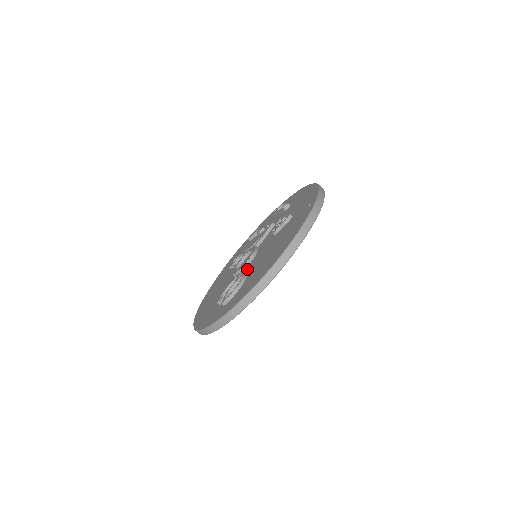
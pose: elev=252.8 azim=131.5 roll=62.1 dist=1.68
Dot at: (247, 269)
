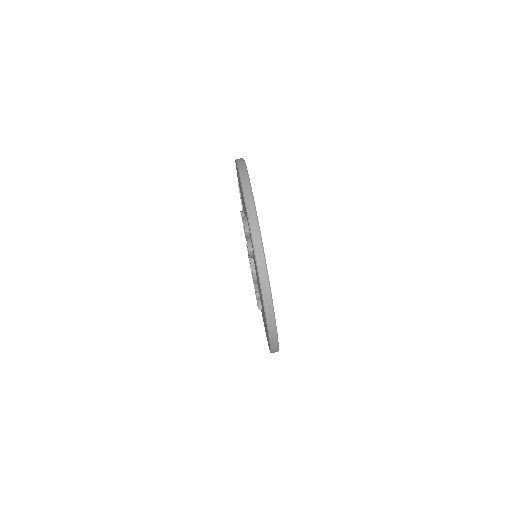
Dot at: occluded
